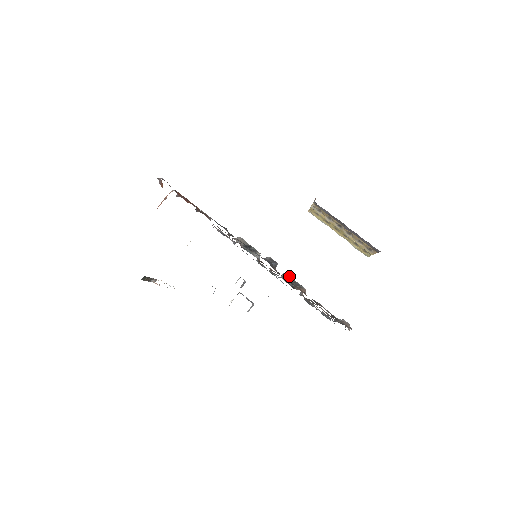
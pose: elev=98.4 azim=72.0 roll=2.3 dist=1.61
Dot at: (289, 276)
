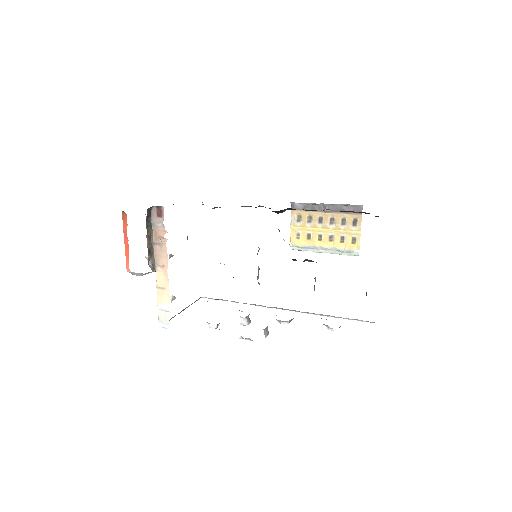
Dot at: occluded
